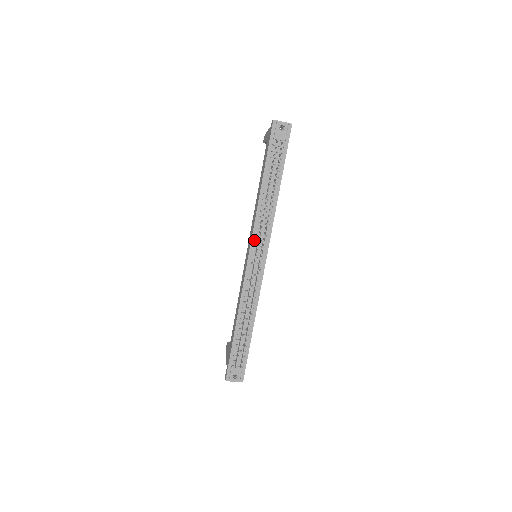
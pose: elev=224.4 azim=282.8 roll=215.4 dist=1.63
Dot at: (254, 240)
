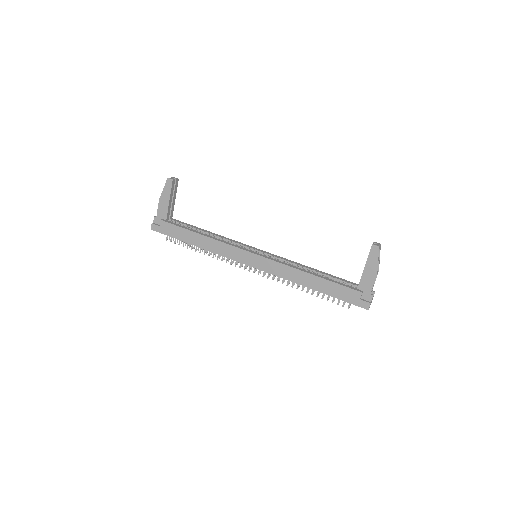
Dot at: (266, 271)
